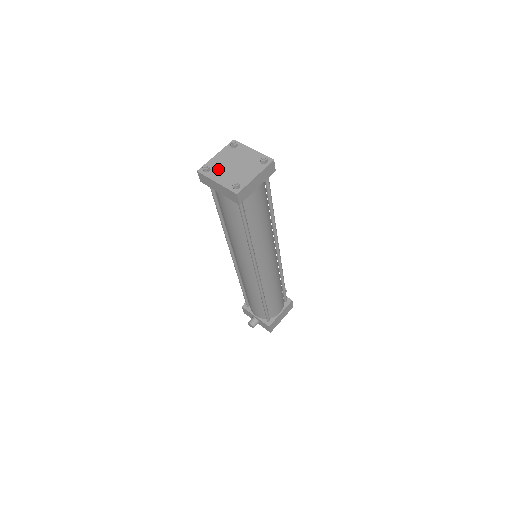
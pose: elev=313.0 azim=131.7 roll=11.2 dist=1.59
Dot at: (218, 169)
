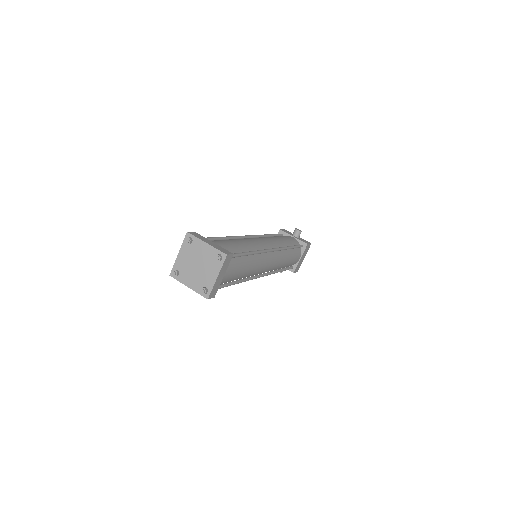
Dot at: (185, 272)
